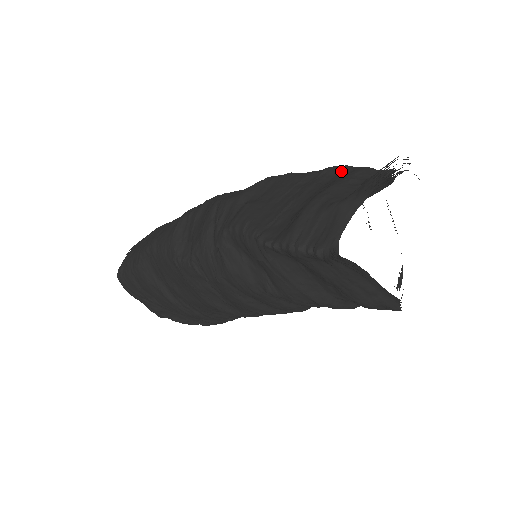
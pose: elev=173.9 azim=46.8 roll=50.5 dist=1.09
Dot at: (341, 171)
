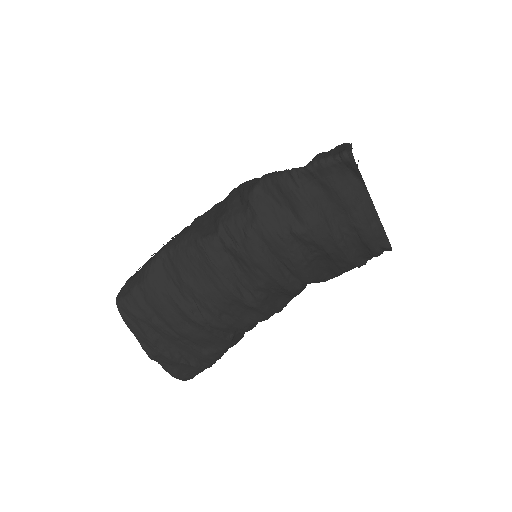
Dot at: occluded
